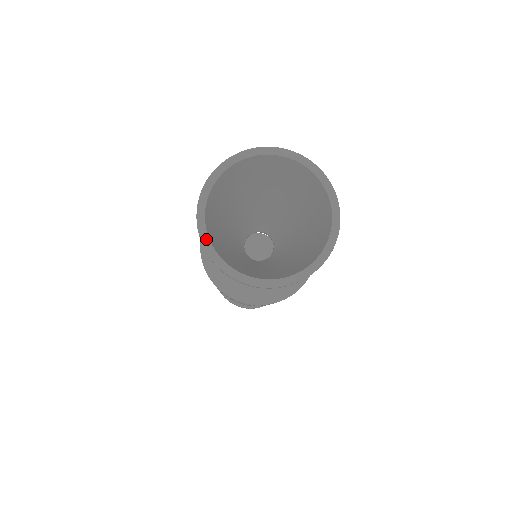
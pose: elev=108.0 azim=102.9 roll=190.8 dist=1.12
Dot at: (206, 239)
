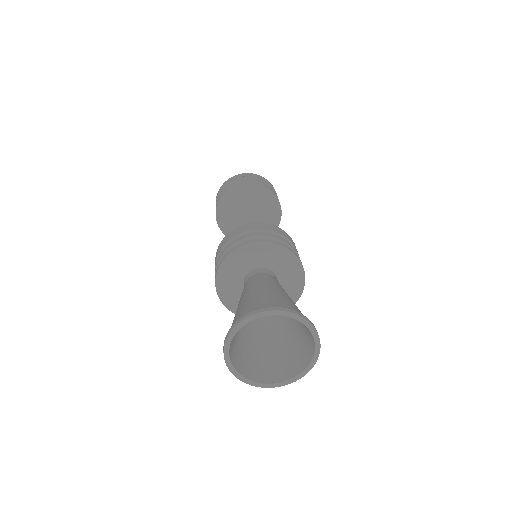
Dot at: (229, 362)
